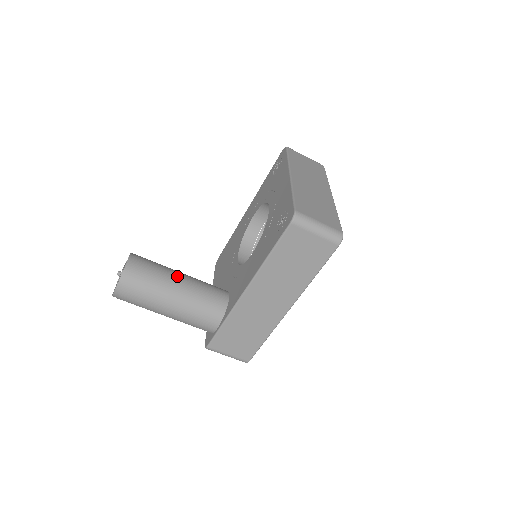
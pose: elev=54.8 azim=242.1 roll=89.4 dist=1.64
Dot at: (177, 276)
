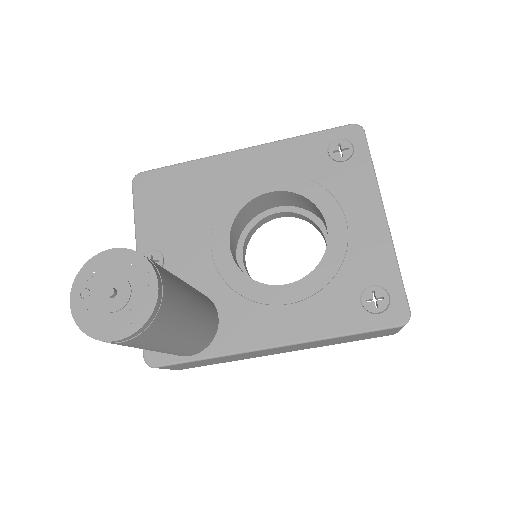
Dot at: (192, 302)
